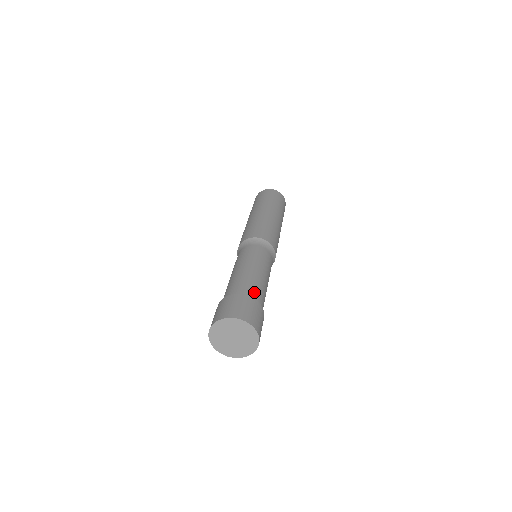
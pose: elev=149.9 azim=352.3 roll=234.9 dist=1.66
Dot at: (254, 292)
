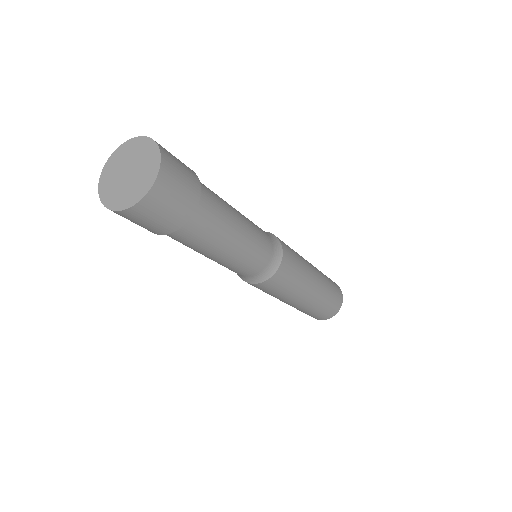
Dot at: occluded
